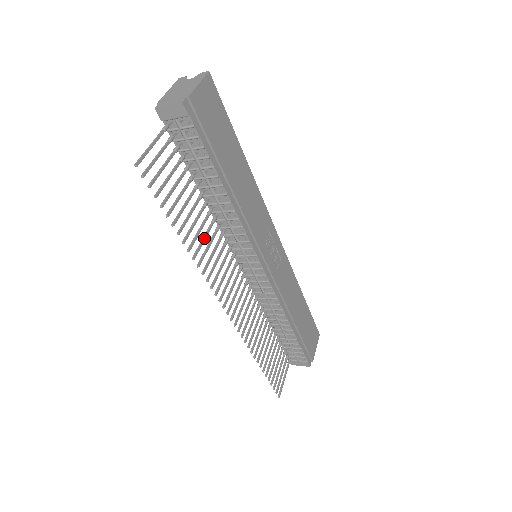
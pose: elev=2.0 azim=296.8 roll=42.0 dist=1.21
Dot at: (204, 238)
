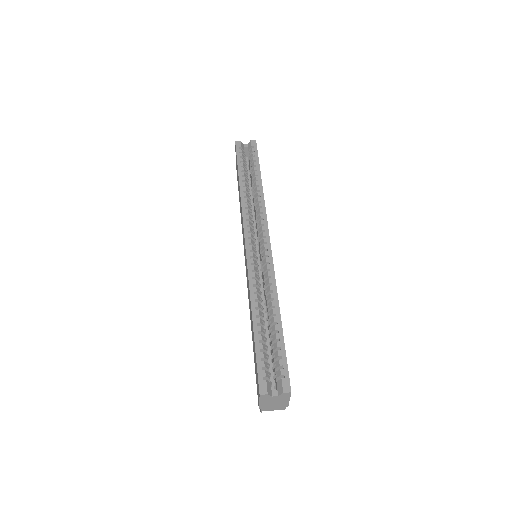
Dot at: occluded
